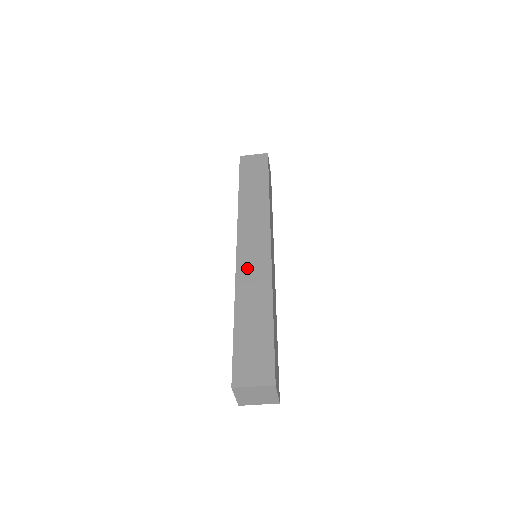
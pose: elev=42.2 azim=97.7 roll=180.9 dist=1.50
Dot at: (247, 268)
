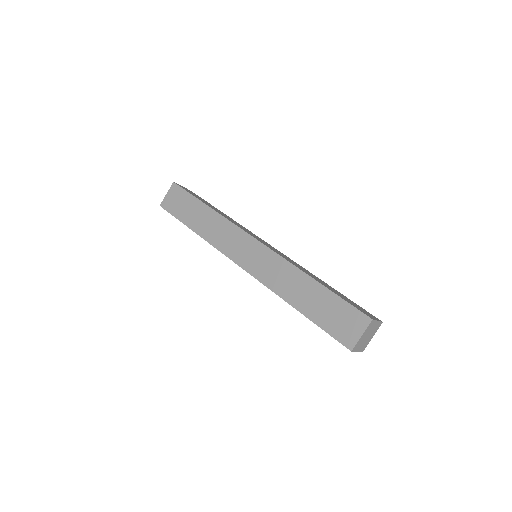
Dot at: (264, 272)
